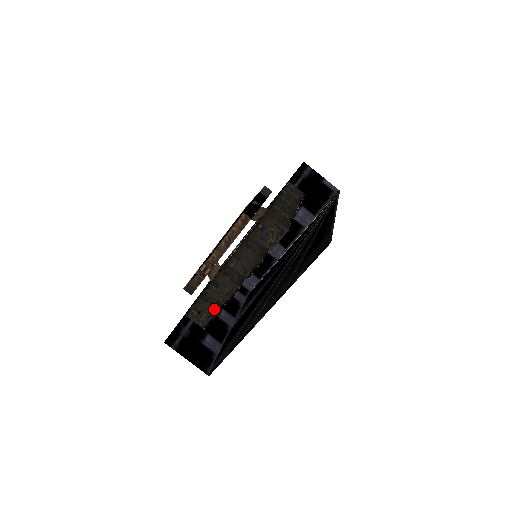
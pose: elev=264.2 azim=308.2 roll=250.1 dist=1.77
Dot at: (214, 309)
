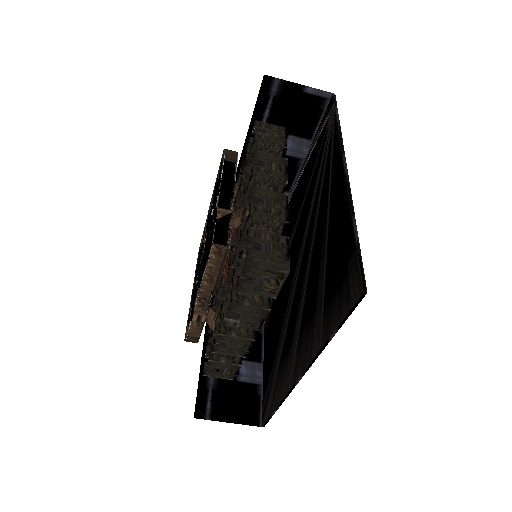
Dot at: (234, 363)
